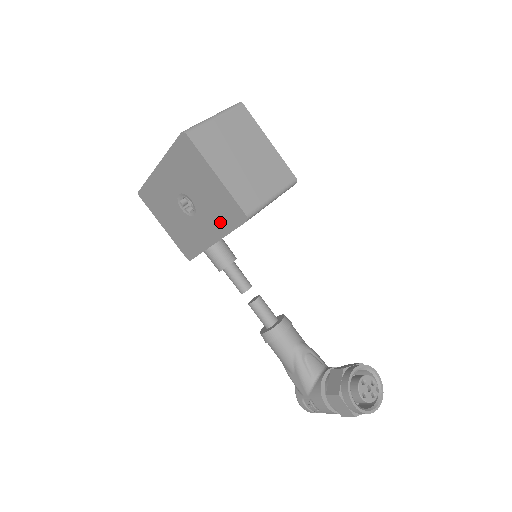
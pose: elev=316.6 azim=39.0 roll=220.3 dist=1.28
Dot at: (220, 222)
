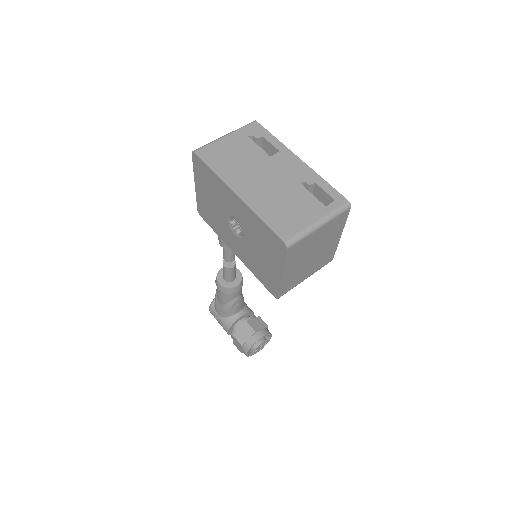
Dot at: (254, 267)
